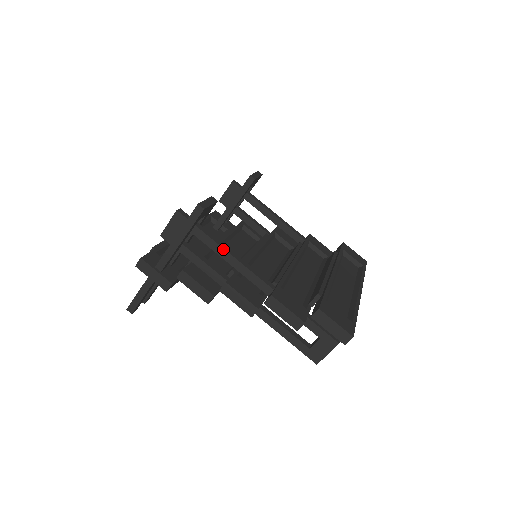
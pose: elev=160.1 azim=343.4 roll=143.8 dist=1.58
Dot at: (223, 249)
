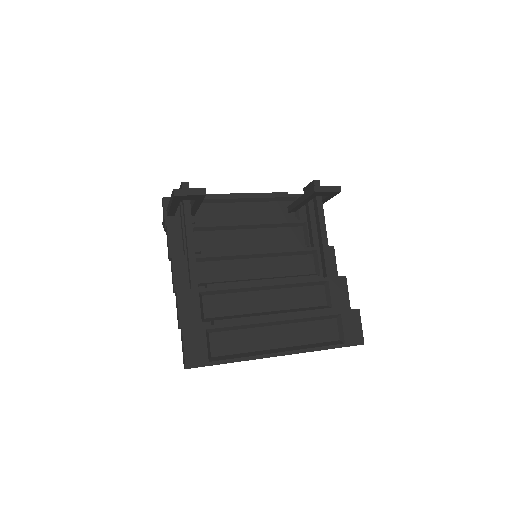
Dot at: (186, 233)
